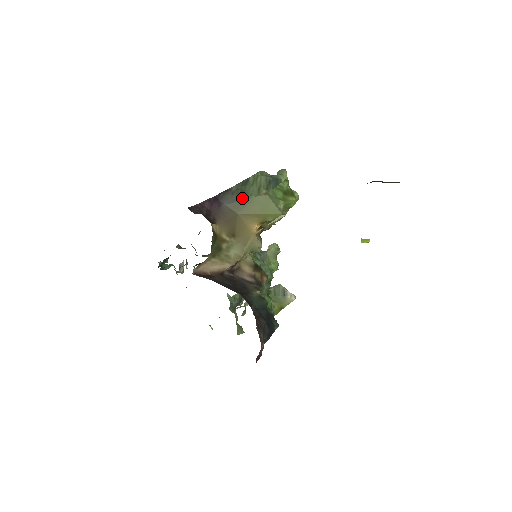
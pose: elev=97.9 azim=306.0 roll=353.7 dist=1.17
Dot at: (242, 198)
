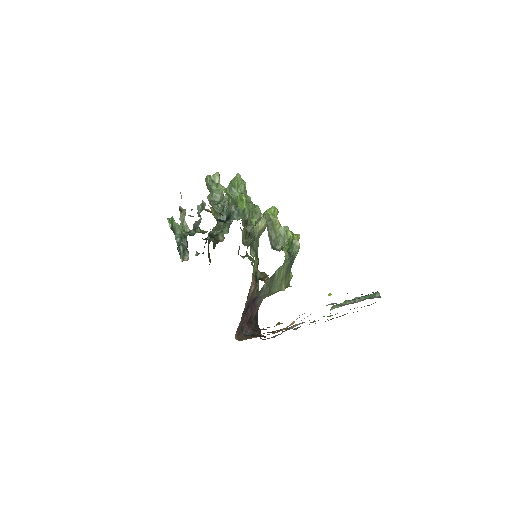
Dot at: occluded
